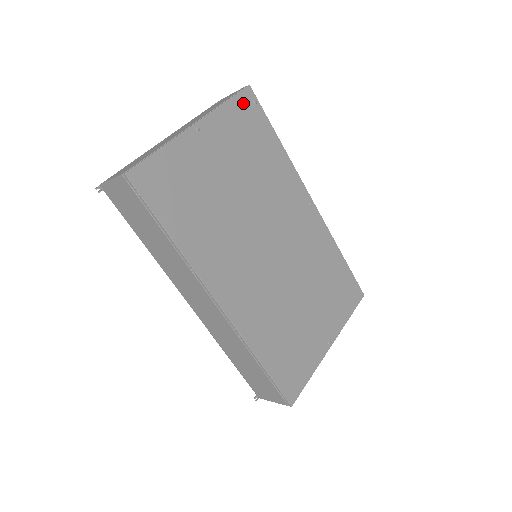
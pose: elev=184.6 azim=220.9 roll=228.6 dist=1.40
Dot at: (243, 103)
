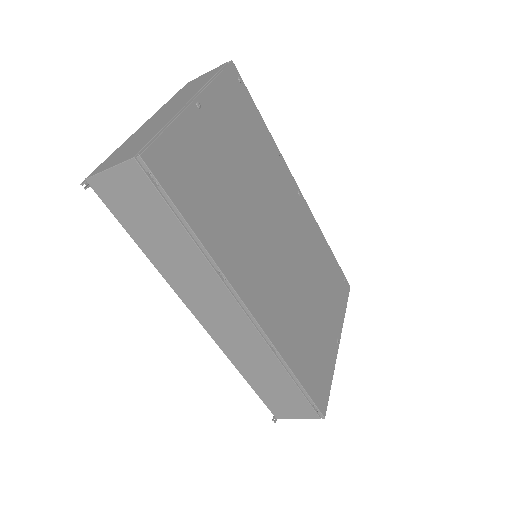
Dot at: (230, 80)
